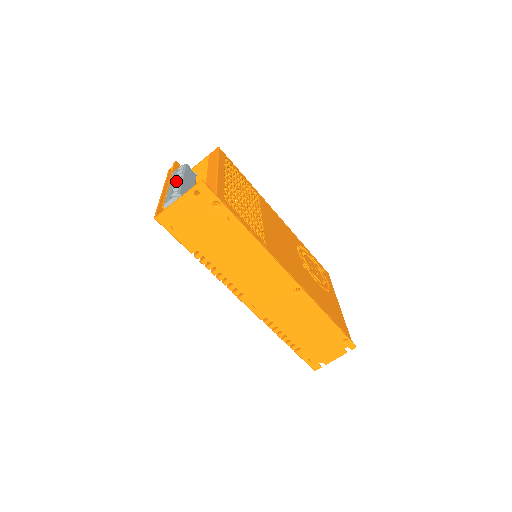
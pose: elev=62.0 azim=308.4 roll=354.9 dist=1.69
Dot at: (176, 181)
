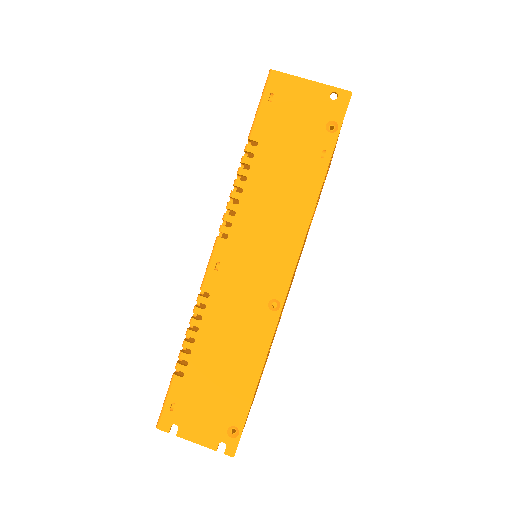
Dot at: occluded
